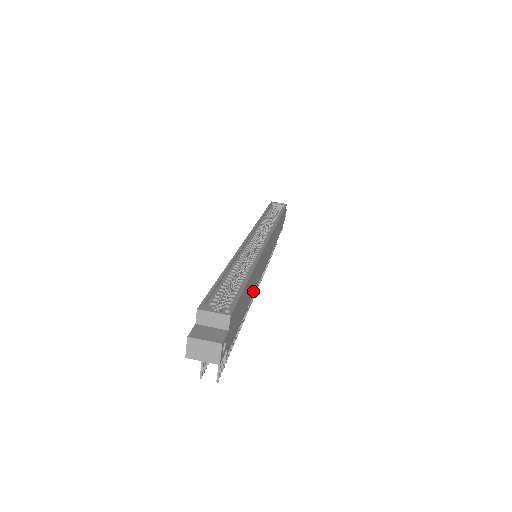
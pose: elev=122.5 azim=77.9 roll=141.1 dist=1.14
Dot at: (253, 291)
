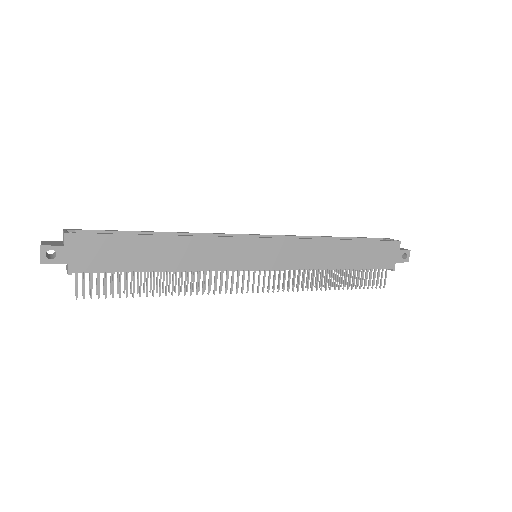
Dot at: (189, 265)
